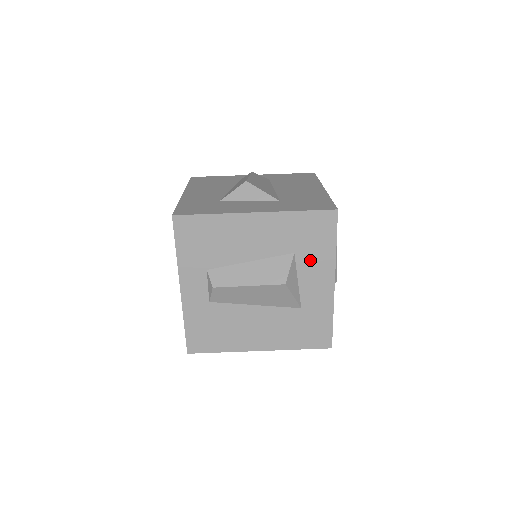
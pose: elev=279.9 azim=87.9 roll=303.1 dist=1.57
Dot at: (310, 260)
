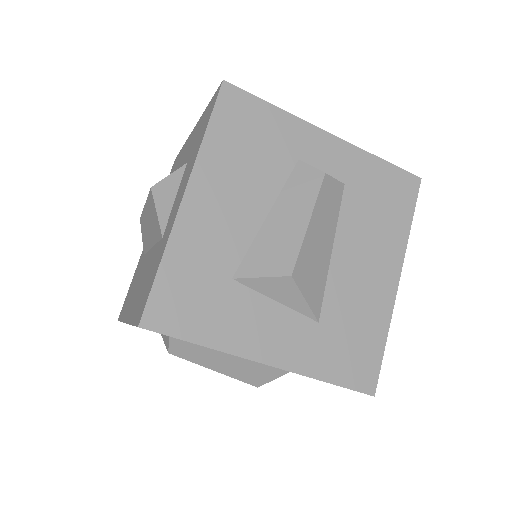
Dot at: occluded
